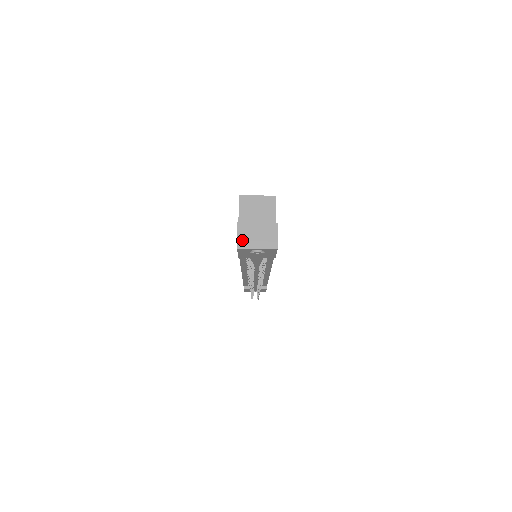
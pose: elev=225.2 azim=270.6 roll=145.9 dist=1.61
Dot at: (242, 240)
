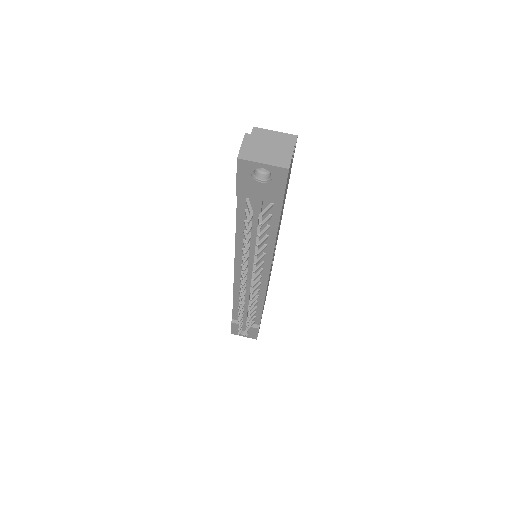
Dot at: (246, 151)
